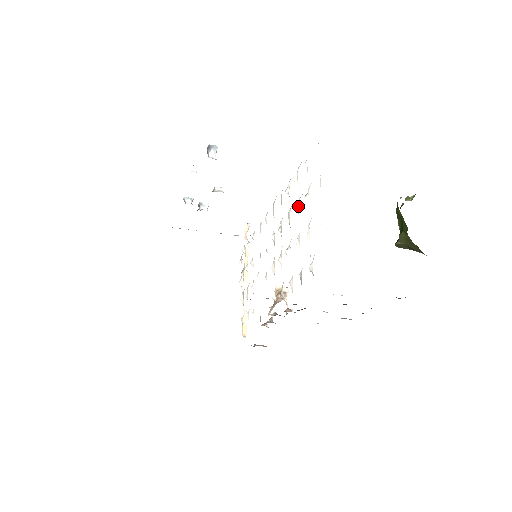
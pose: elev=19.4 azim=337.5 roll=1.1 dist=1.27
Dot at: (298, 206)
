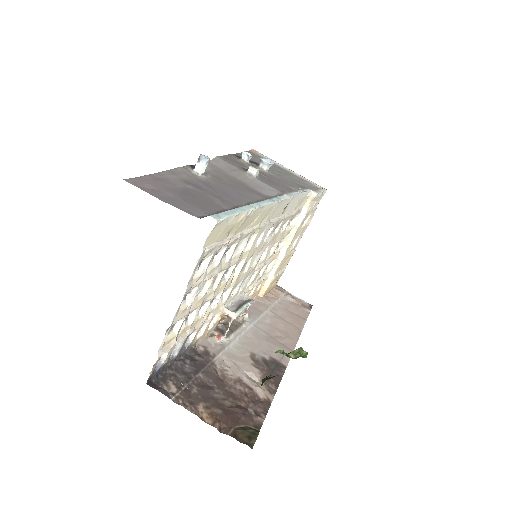
Dot at: (208, 284)
